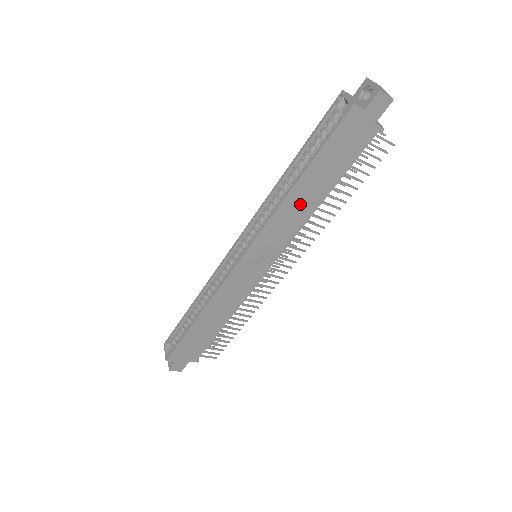
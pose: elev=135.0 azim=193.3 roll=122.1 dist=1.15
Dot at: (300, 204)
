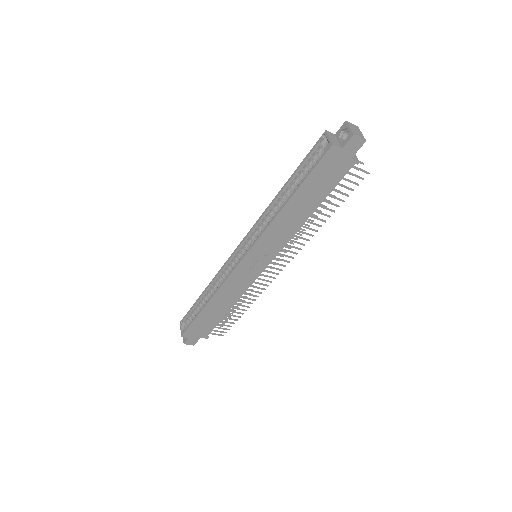
Dot at: (291, 218)
